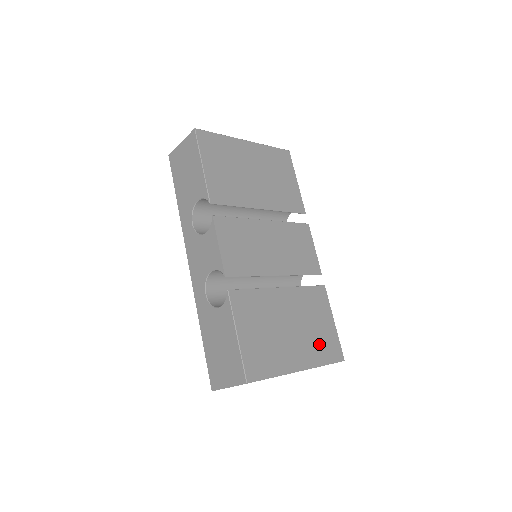
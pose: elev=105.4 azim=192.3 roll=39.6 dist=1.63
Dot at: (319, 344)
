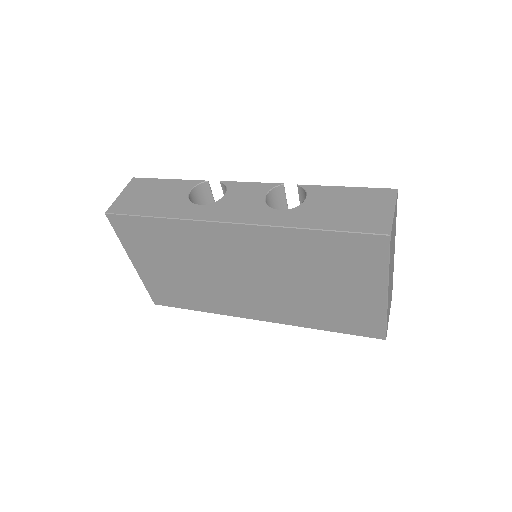
Dot at: occluded
